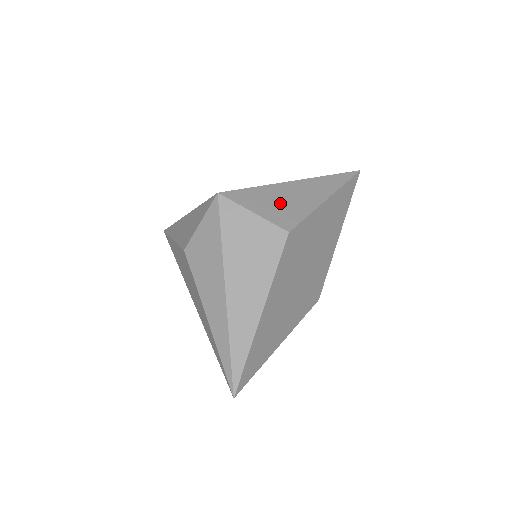
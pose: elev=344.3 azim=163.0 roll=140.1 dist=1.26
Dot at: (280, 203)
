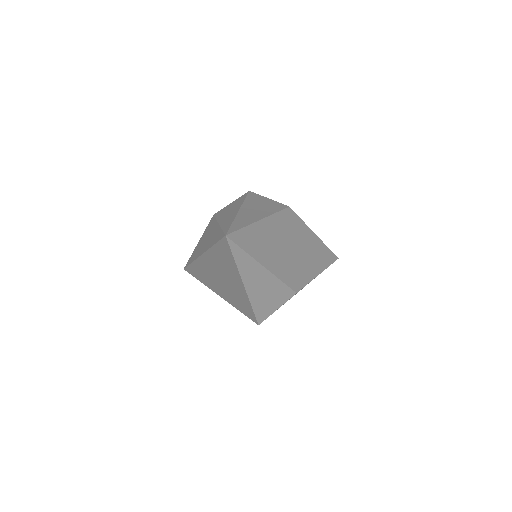
Dot at: occluded
